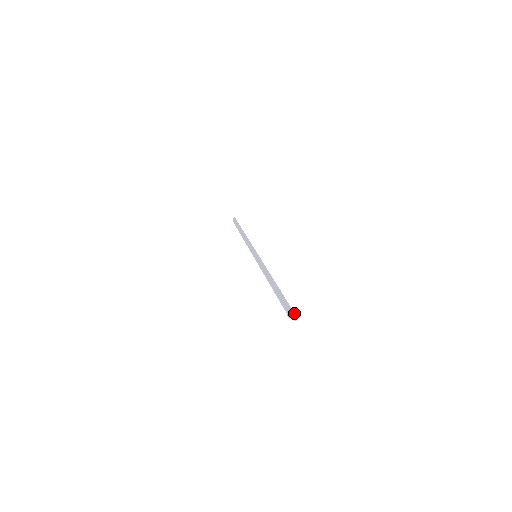
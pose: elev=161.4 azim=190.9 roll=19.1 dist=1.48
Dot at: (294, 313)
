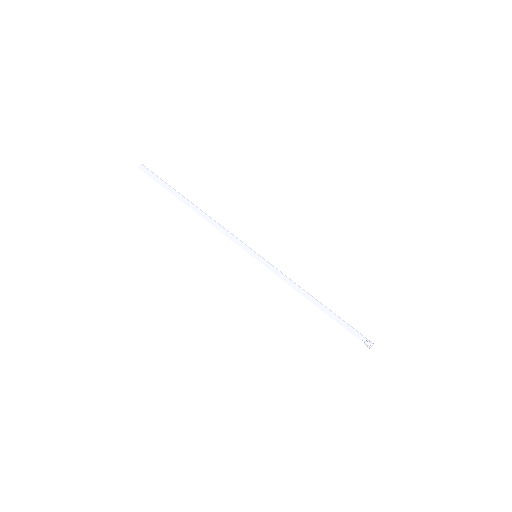
Dot at: (371, 342)
